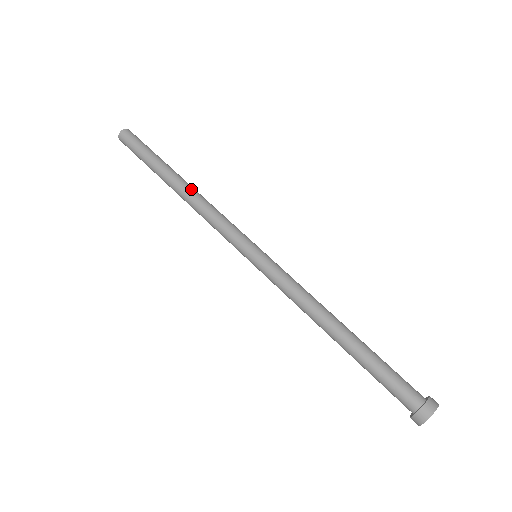
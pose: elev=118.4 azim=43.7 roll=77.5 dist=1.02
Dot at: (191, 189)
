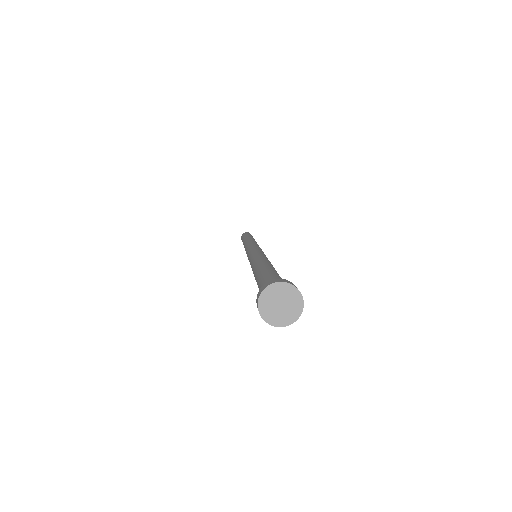
Dot at: occluded
